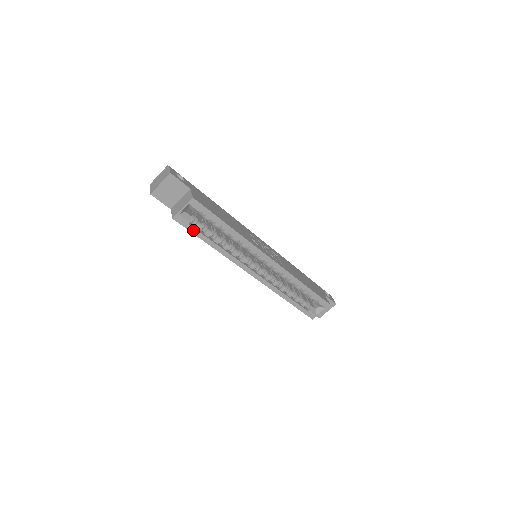
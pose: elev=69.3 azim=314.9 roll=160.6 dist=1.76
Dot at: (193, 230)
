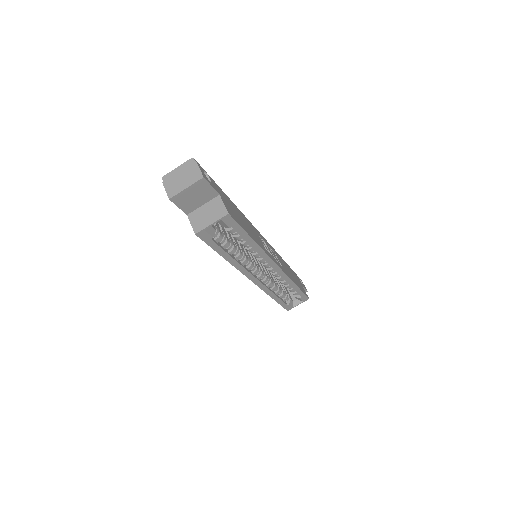
Dot at: (213, 245)
